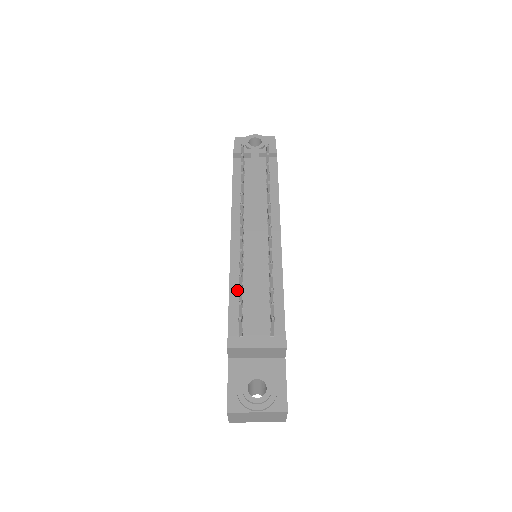
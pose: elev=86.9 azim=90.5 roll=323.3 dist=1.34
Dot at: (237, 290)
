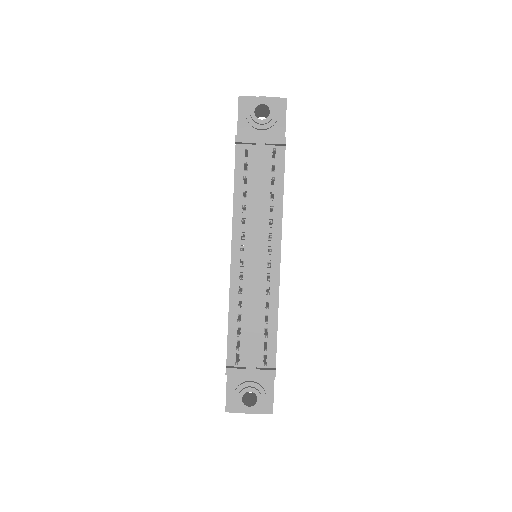
Dot at: (236, 315)
